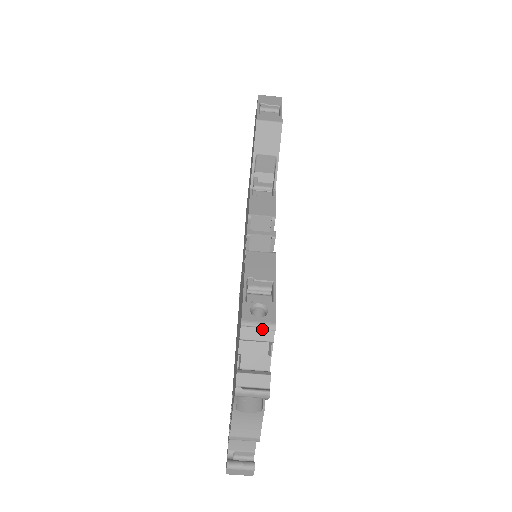
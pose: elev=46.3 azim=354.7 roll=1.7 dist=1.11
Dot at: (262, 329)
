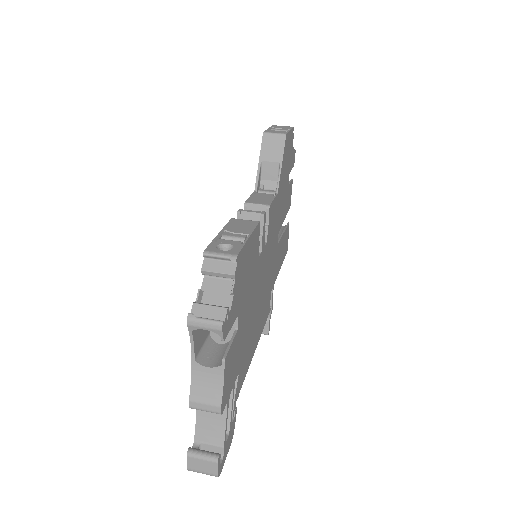
Dot at: (224, 262)
